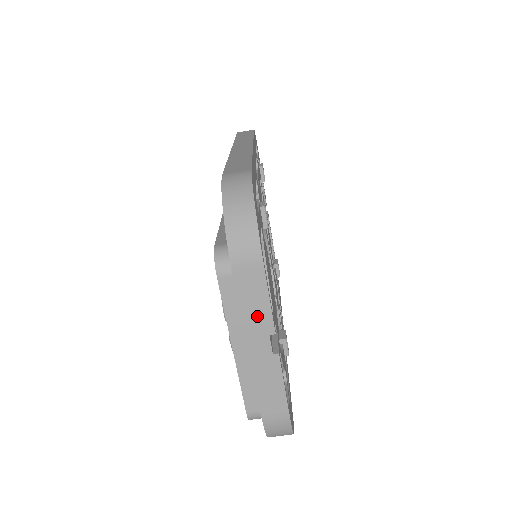
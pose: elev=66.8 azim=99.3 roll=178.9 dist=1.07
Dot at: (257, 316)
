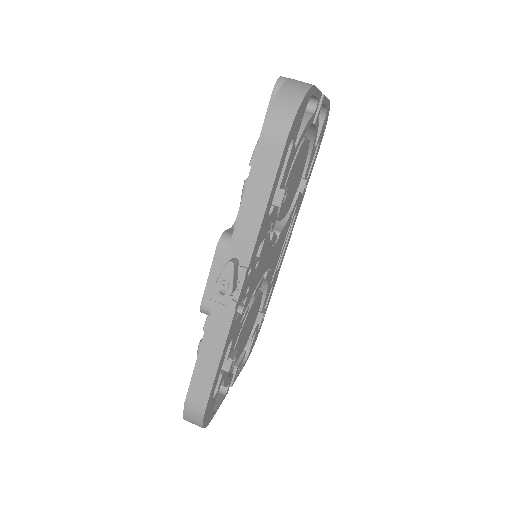
Dot at: occluded
